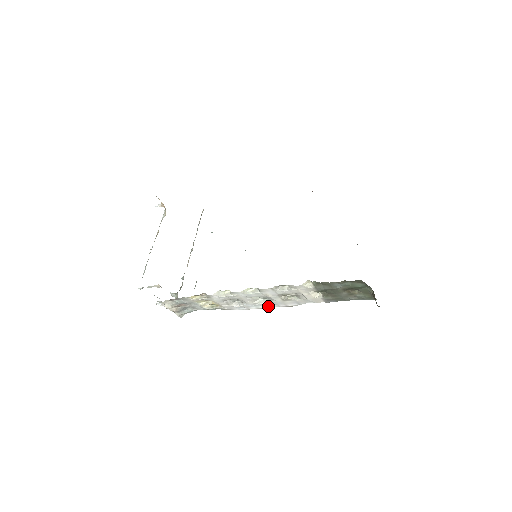
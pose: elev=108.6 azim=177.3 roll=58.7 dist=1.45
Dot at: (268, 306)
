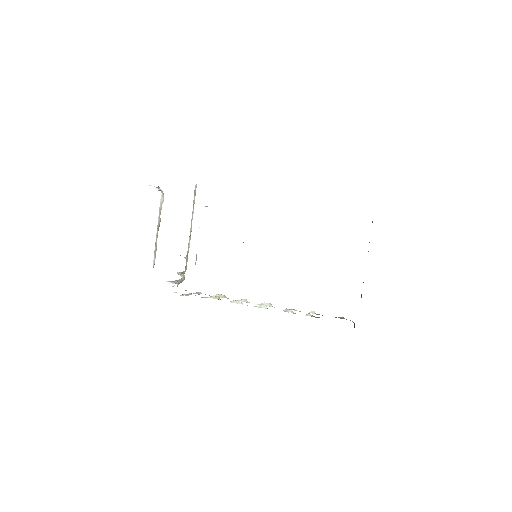
Dot at: occluded
